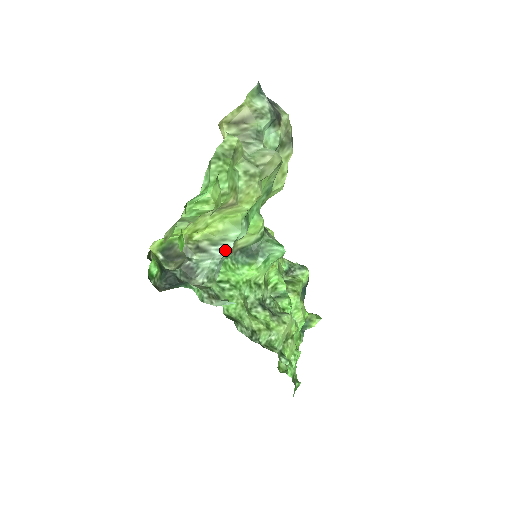
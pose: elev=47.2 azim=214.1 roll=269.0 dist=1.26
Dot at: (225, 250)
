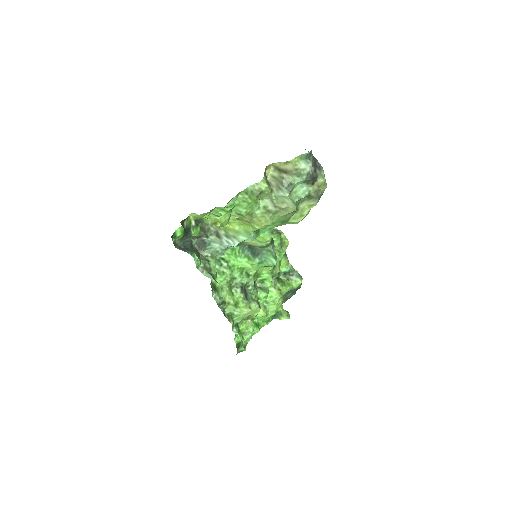
Dot at: (231, 244)
